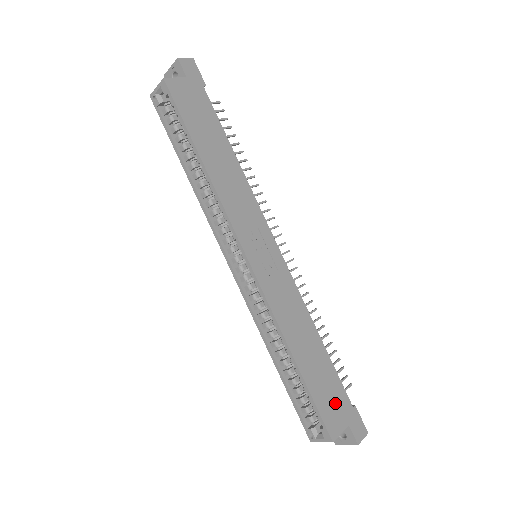
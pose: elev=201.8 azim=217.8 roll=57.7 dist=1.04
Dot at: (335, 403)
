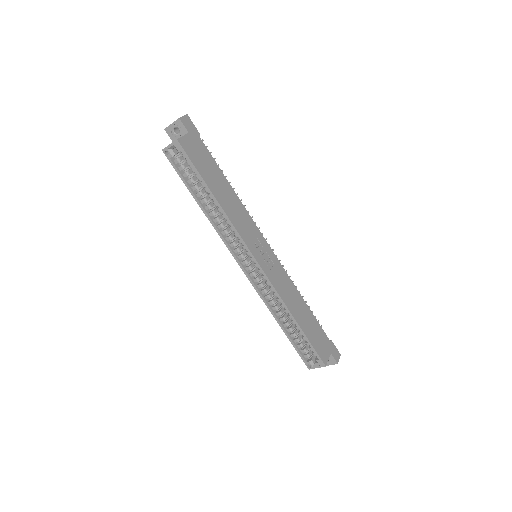
Dot at: (321, 342)
